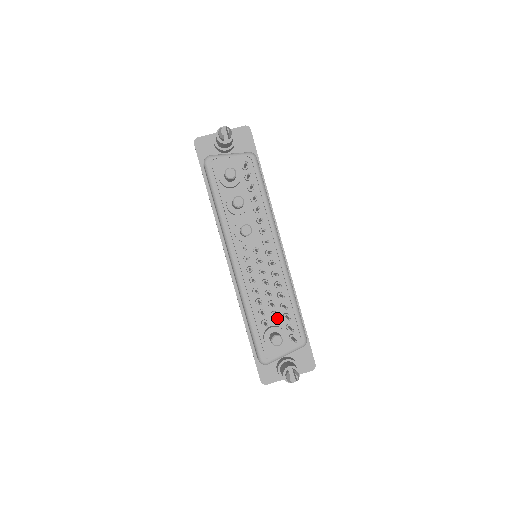
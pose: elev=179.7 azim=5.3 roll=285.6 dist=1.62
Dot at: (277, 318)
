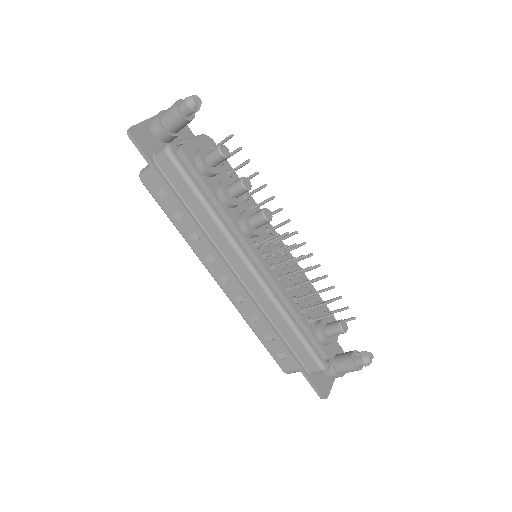
Dot at: (315, 310)
